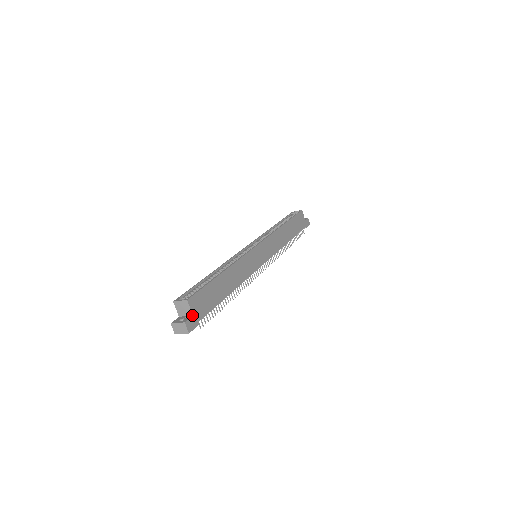
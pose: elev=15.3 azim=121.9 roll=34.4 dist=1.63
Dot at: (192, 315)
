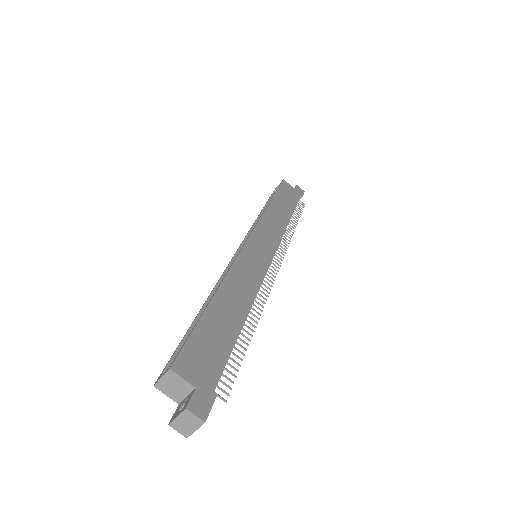
Dot at: (194, 388)
